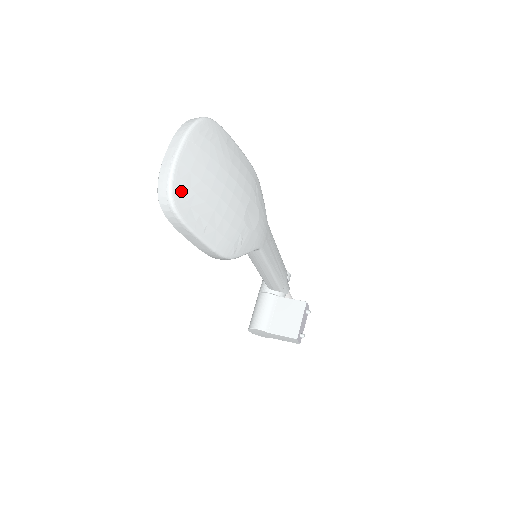
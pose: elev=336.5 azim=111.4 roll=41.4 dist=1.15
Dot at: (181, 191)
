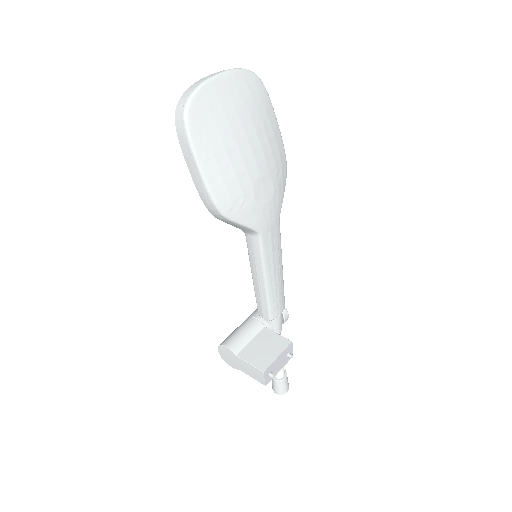
Dot at: (200, 107)
